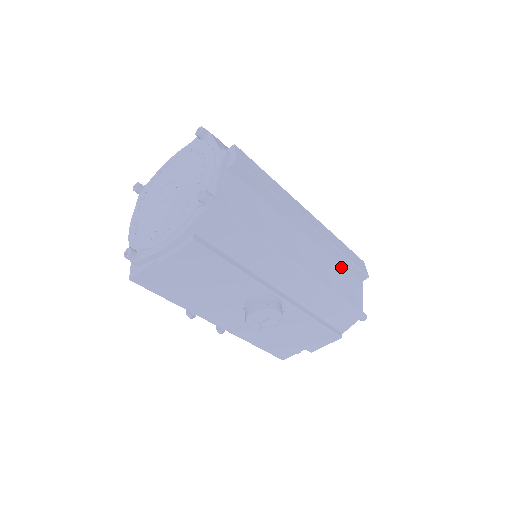
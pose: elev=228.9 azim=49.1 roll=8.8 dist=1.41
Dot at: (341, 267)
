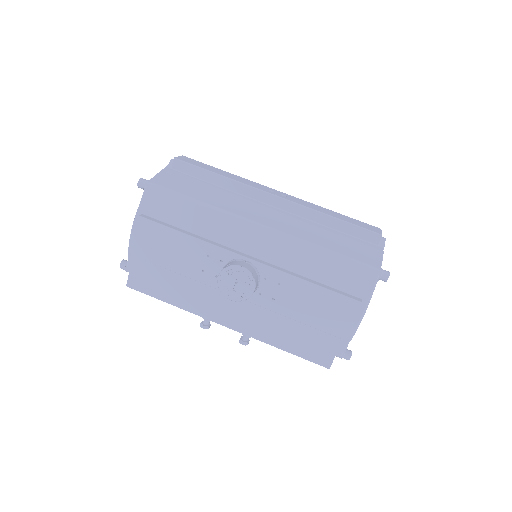
Dot at: (337, 232)
